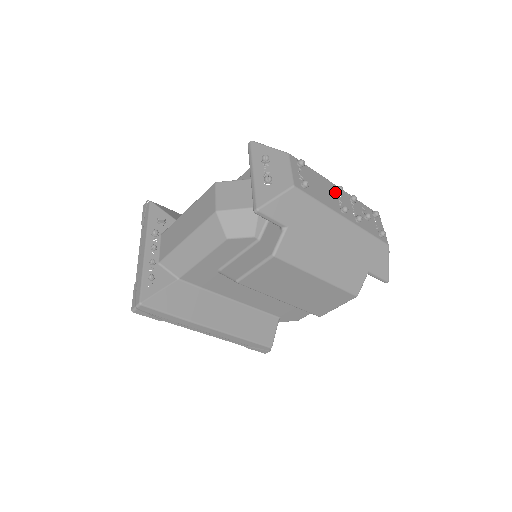
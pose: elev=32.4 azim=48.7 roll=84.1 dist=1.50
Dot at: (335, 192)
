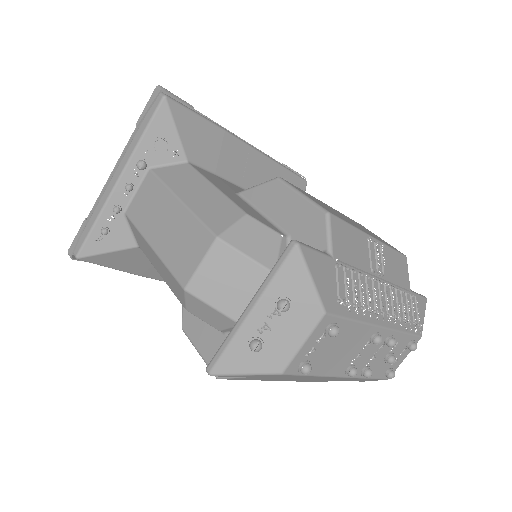
Dot at: (365, 341)
